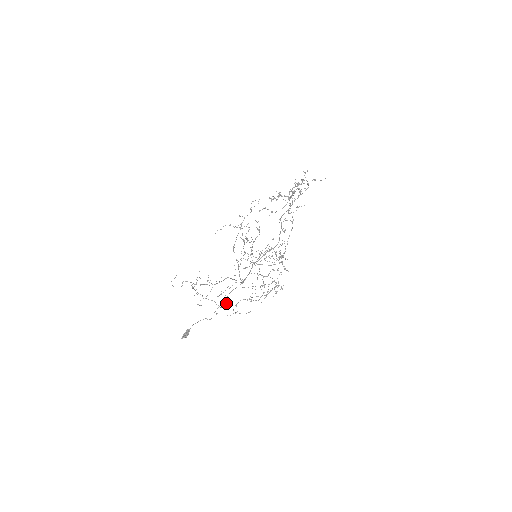
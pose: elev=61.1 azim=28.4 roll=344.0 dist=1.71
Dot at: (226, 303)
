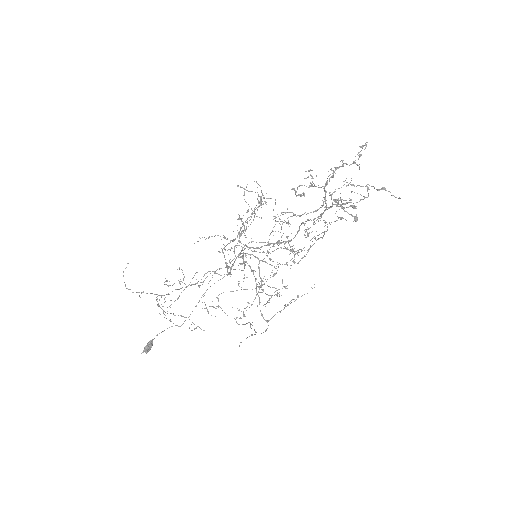
Dot at: (205, 305)
